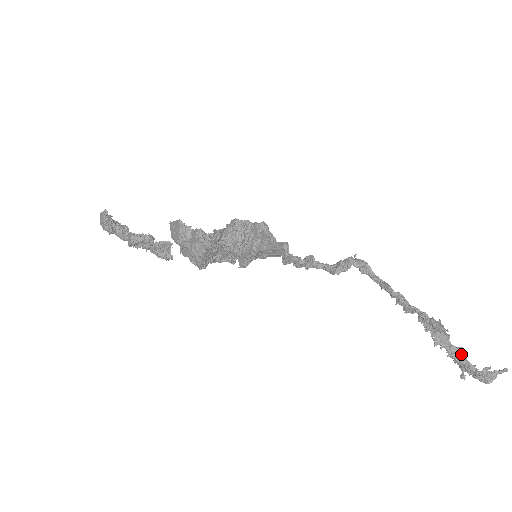
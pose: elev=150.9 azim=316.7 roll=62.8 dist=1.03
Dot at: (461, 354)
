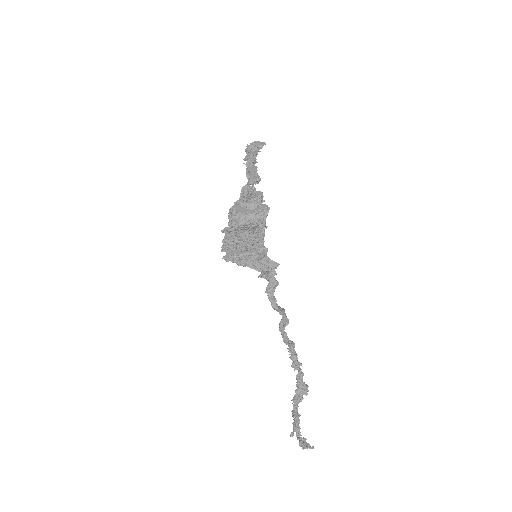
Dot at: (298, 419)
